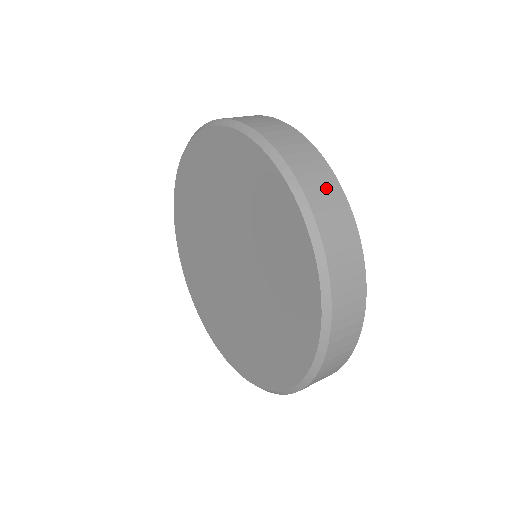
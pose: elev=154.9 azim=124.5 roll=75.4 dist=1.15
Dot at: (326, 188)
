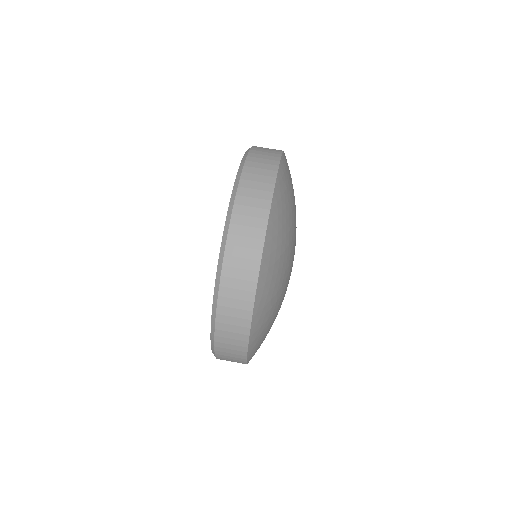
Dot at: (245, 262)
